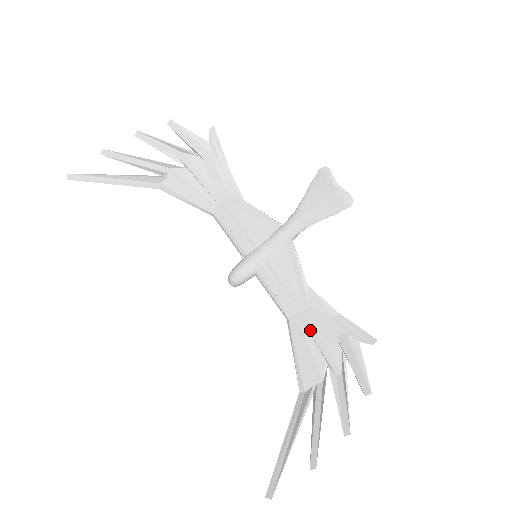
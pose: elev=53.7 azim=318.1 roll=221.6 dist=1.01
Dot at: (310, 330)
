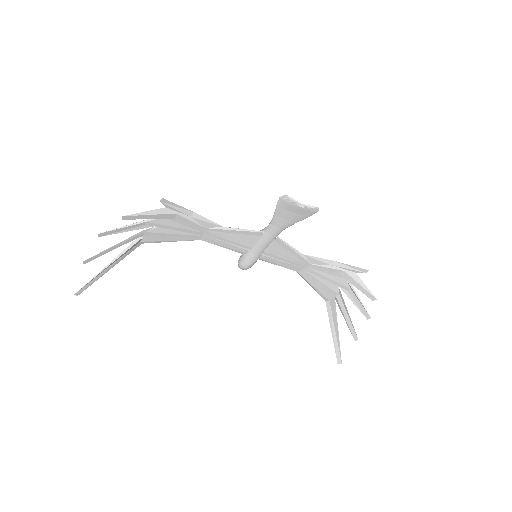
Dot at: (318, 275)
